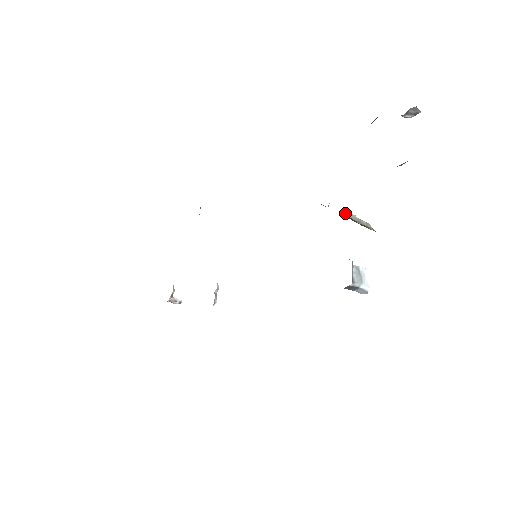
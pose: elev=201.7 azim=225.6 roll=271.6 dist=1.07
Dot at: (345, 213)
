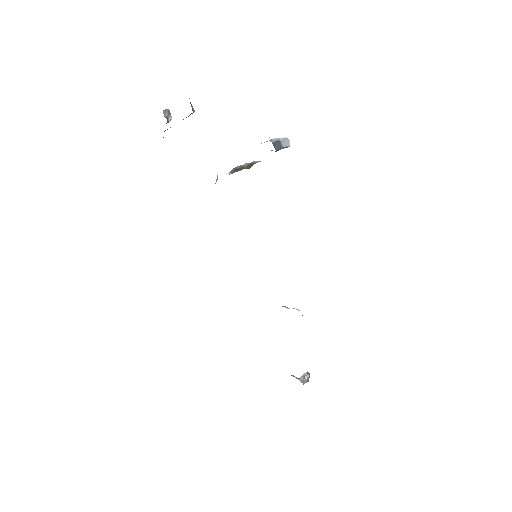
Dot at: (231, 170)
